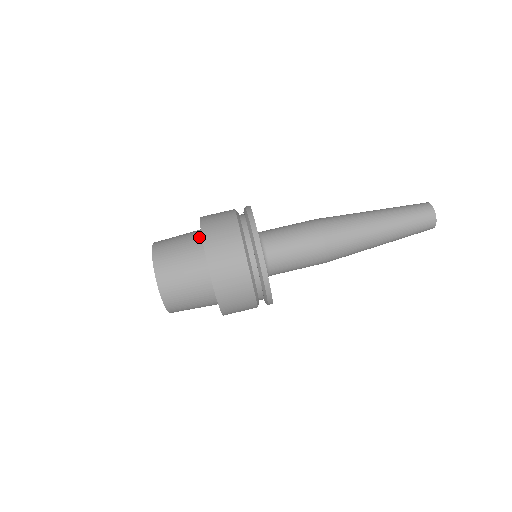
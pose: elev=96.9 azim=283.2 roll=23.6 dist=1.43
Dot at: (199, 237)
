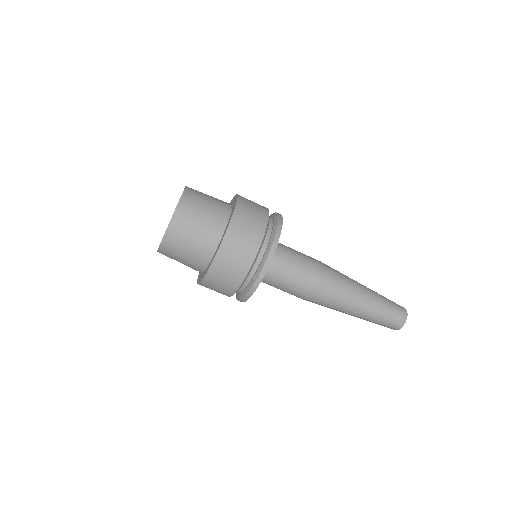
Dot at: (229, 204)
